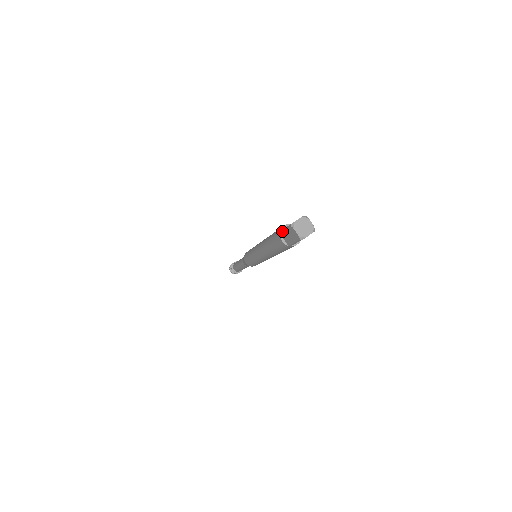
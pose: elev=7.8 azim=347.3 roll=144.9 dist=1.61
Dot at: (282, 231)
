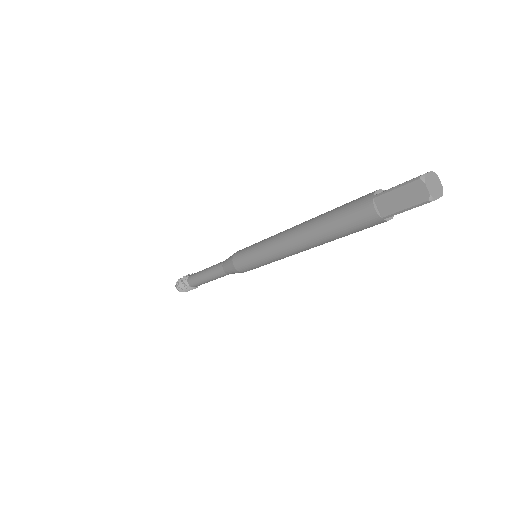
Dot at: (383, 193)
